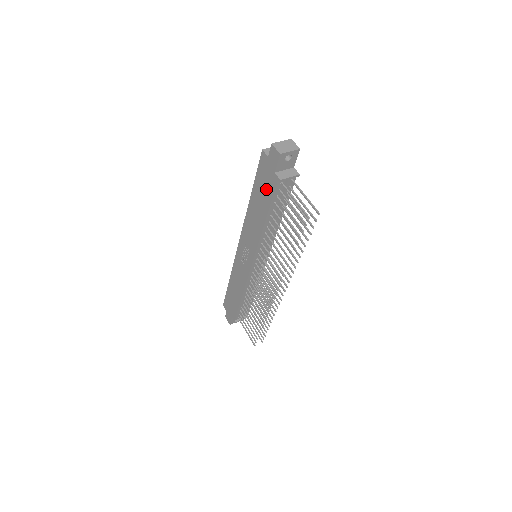
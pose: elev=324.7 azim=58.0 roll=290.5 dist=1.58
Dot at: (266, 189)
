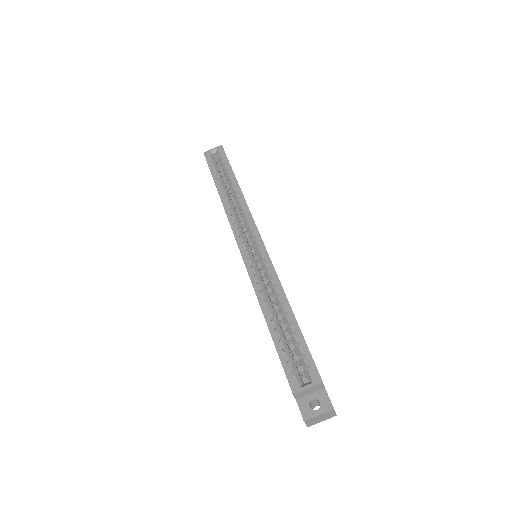
Dot at: occluded
